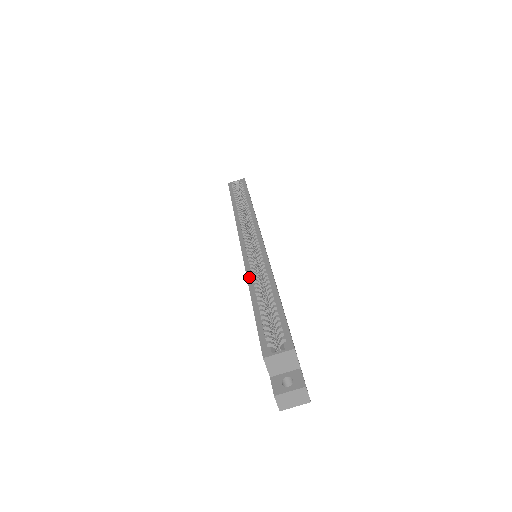
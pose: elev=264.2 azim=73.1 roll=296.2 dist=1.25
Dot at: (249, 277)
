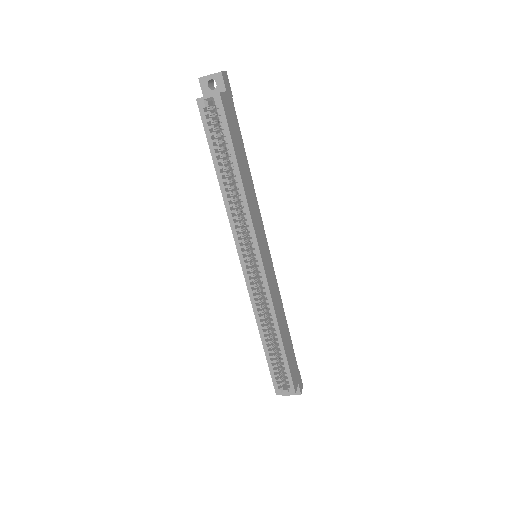
Dot at: (257, 319)
